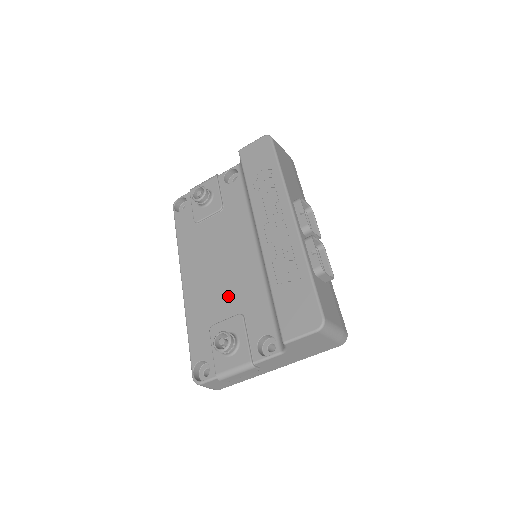
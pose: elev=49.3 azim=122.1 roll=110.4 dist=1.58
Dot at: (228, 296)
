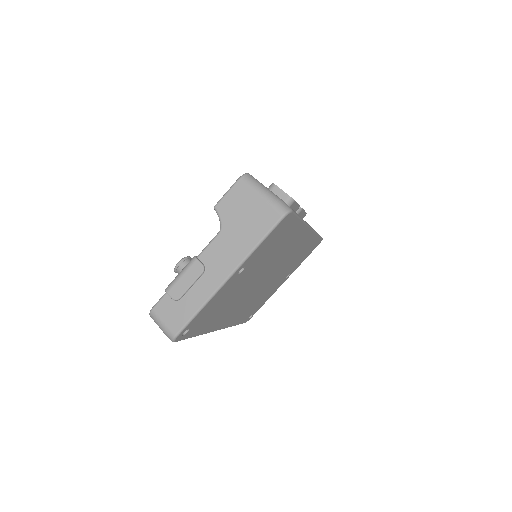
Dot at: occluded
